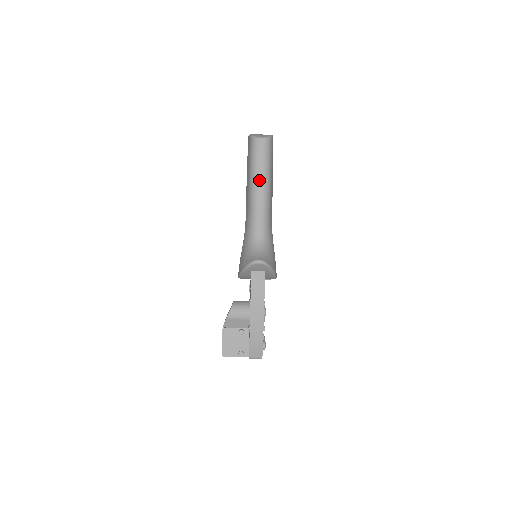
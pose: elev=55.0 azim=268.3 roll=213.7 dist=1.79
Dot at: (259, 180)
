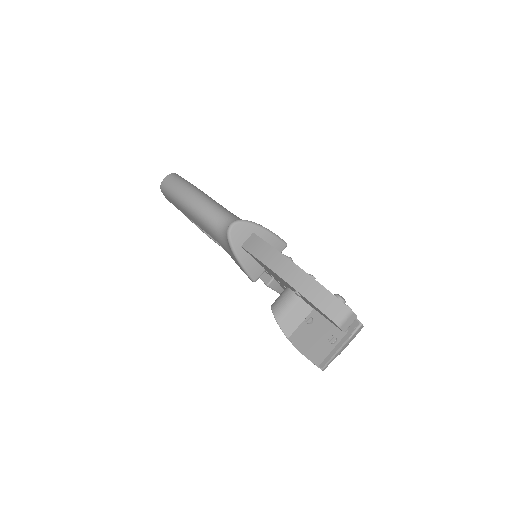
Dot at: (185, 195)
